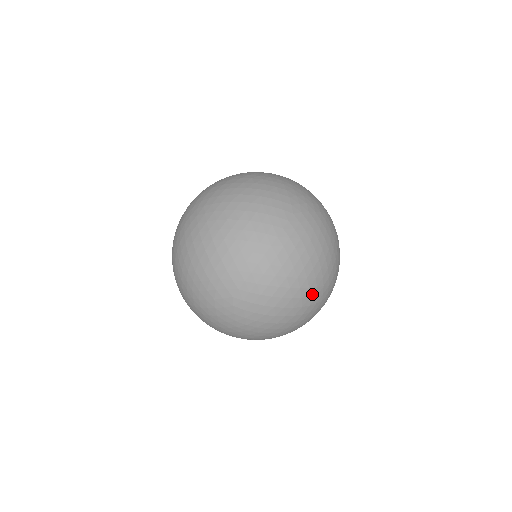
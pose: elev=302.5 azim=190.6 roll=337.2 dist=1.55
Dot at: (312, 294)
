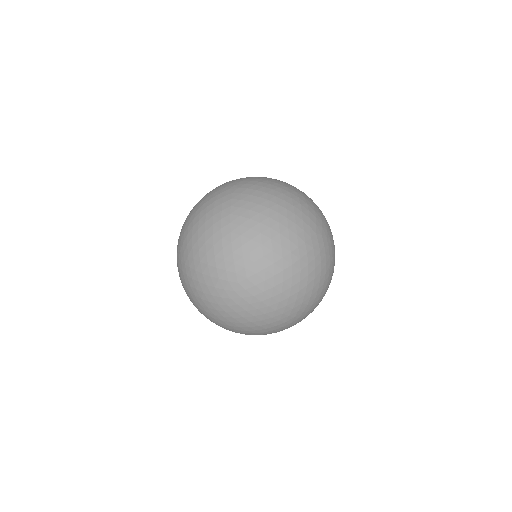
Dot at: (219, 265)
